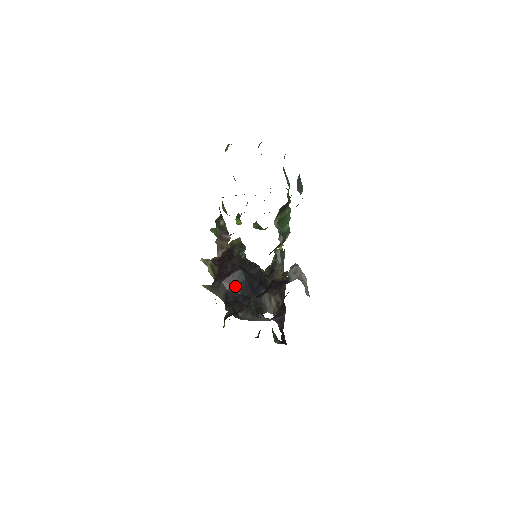
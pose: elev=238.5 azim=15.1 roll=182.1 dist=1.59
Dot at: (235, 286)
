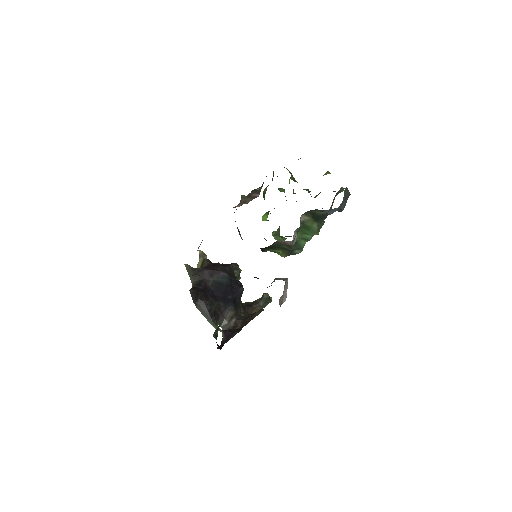
Dot at: (213, 281)
